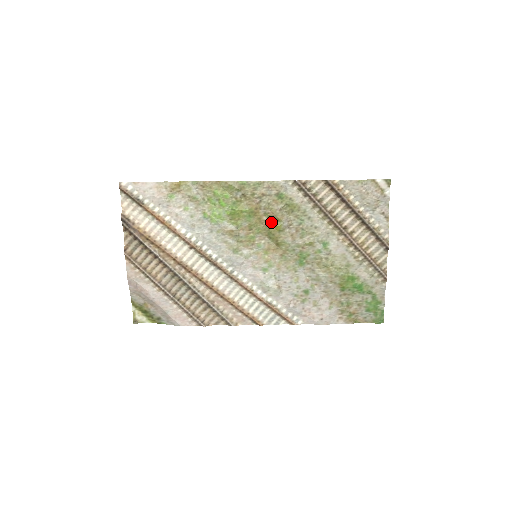
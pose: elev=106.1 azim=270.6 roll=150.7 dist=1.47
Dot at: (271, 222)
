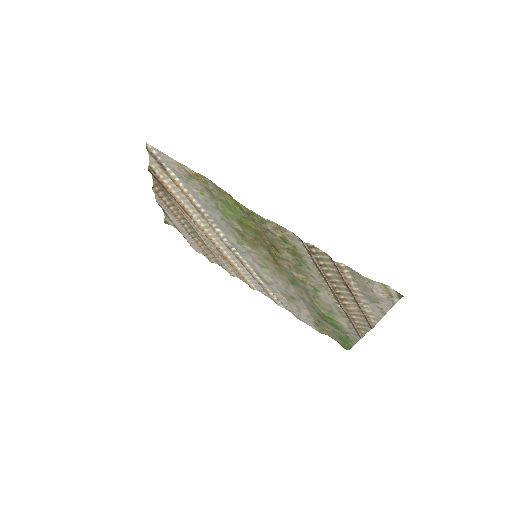
Dot at: (273, 248)
